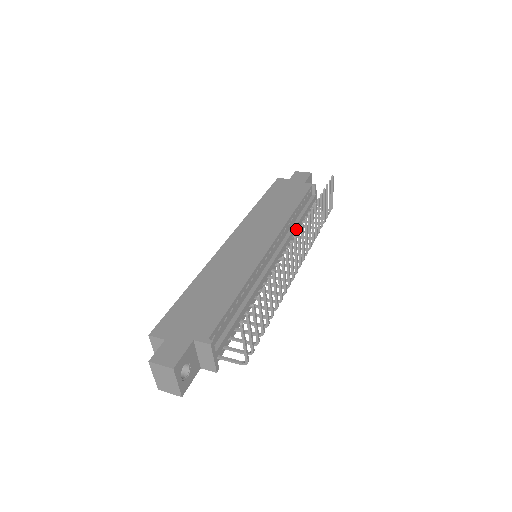
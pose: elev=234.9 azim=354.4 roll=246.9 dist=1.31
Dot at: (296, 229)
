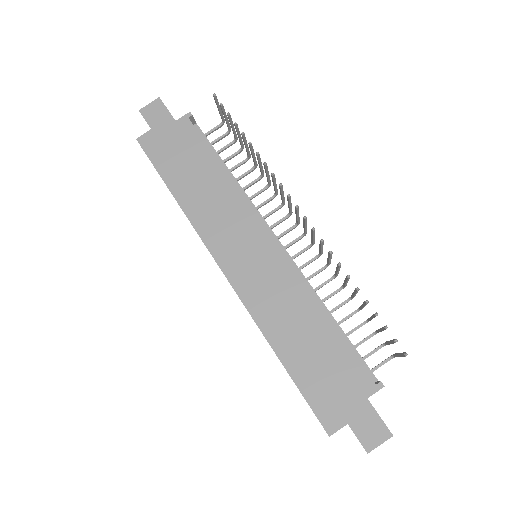
Dot at: (239, 186)
